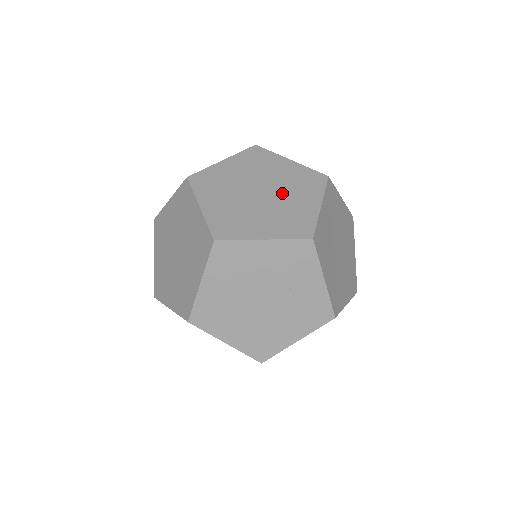
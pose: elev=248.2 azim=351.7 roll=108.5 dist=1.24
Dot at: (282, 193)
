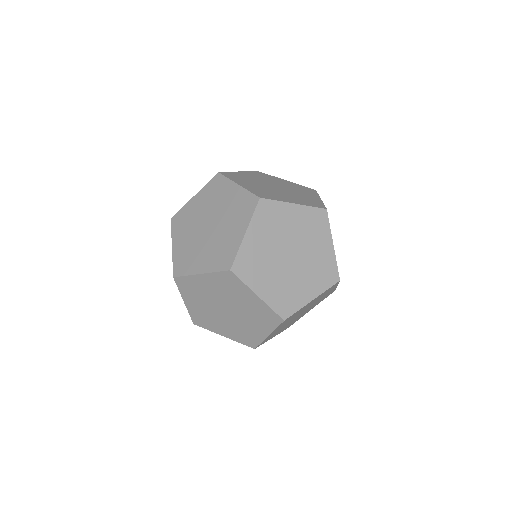
Dot at: (216, 210)
